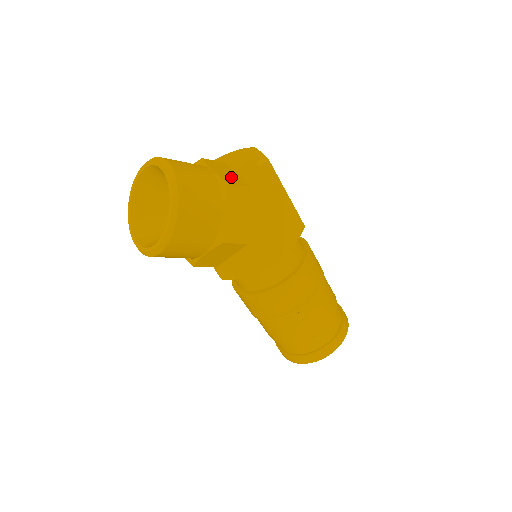
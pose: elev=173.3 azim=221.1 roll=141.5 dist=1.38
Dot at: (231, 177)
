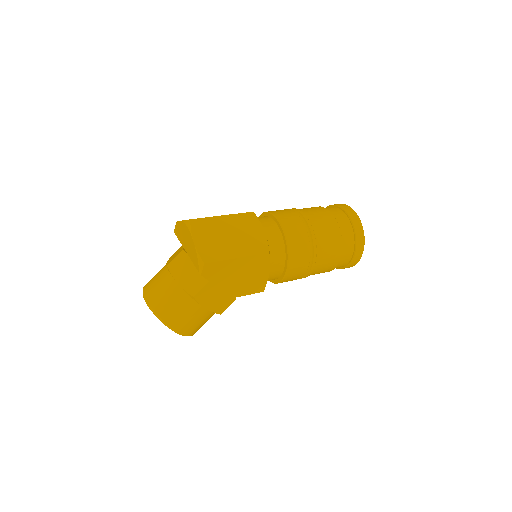
Dot at: (192, 279)
